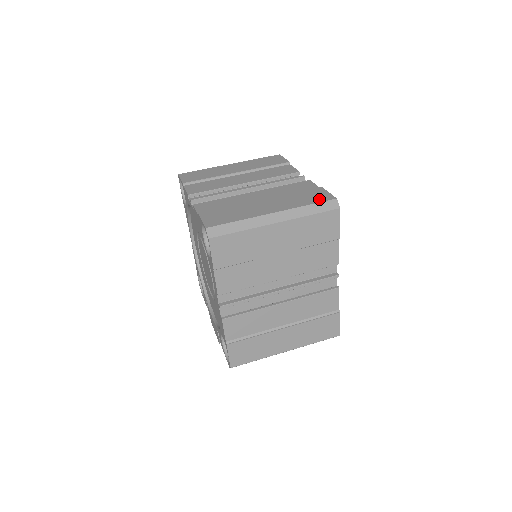
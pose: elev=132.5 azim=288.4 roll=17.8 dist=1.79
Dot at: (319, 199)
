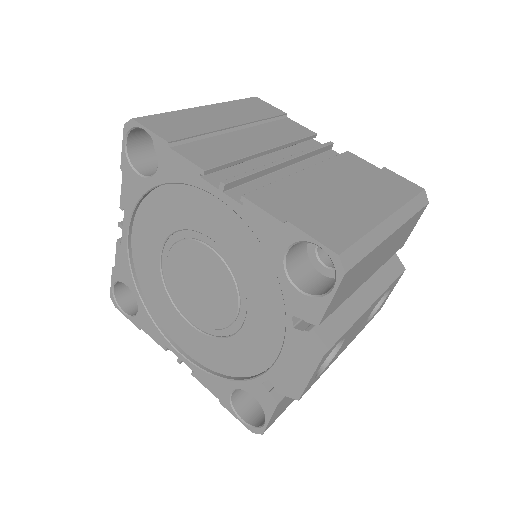
Dot at: occluded
